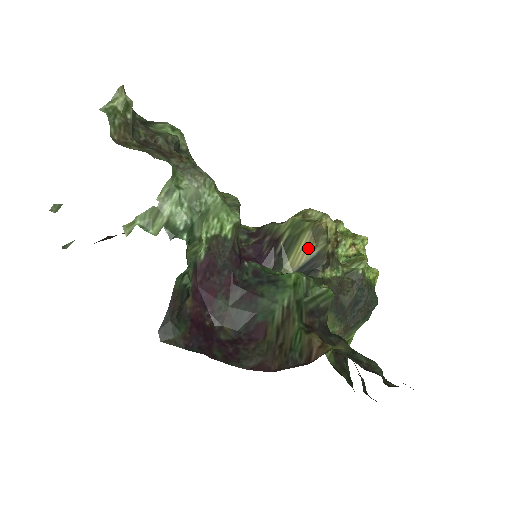
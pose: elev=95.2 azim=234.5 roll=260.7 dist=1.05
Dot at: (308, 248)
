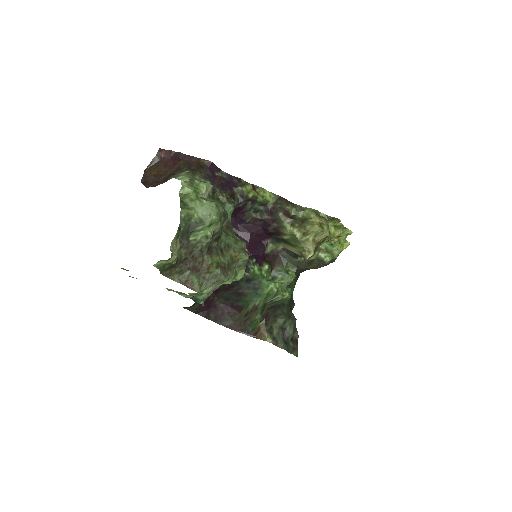
Dot at: (296, 252)
